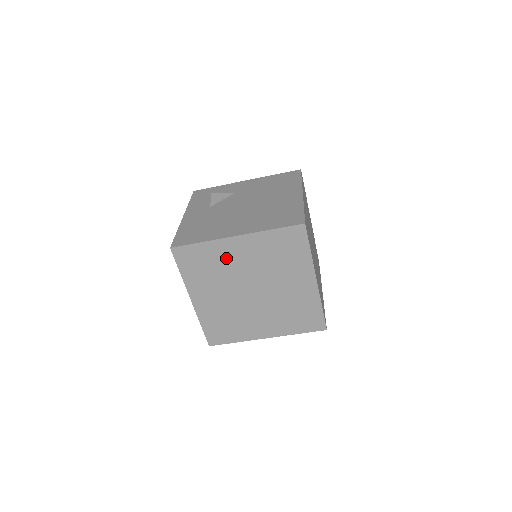
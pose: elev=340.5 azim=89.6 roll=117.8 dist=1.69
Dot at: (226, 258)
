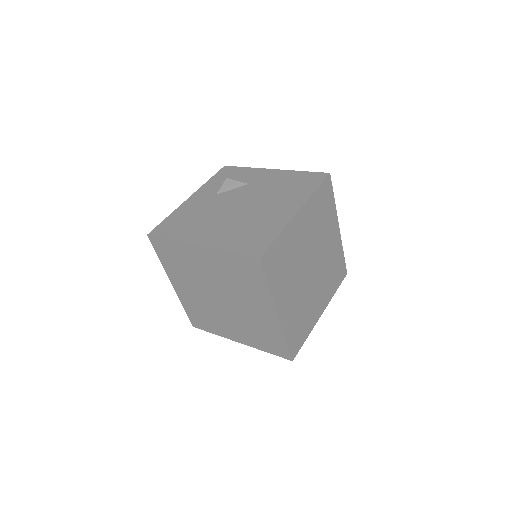
Dot at: (193, 261)
